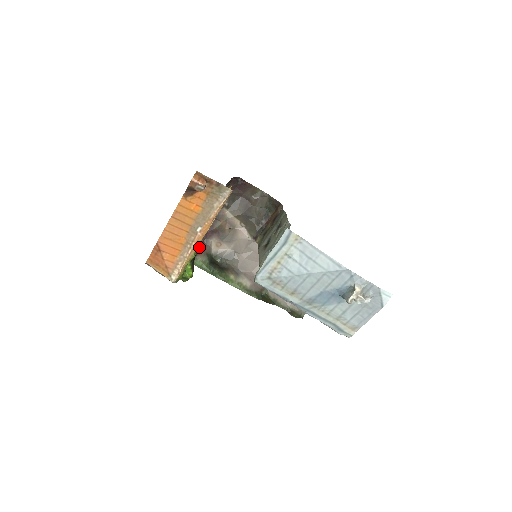
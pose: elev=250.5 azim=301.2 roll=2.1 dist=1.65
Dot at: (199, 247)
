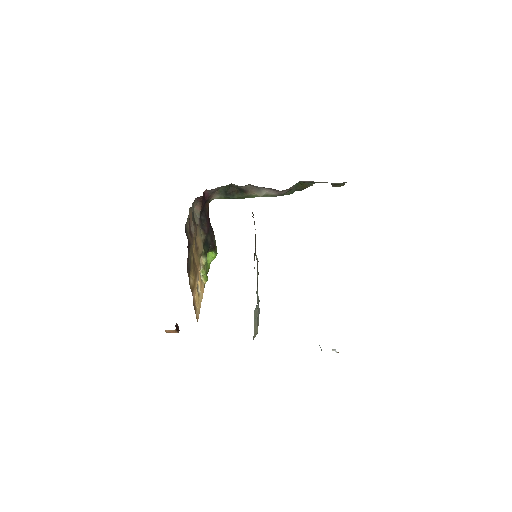
Dot at: (206, 199)
